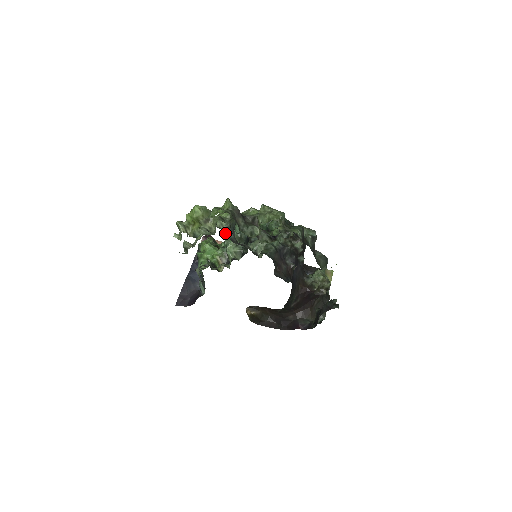
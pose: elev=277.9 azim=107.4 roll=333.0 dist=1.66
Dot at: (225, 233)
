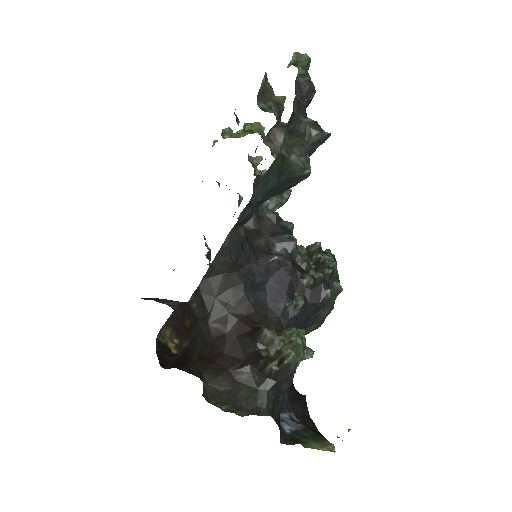
Dot at: occluded
